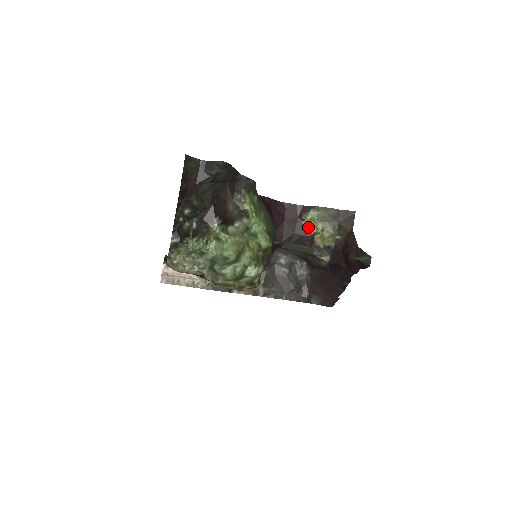
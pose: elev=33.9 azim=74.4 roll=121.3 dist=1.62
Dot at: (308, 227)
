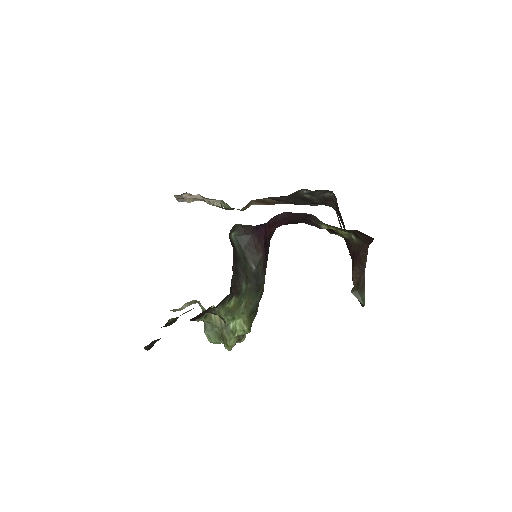
Dot at: occluded
